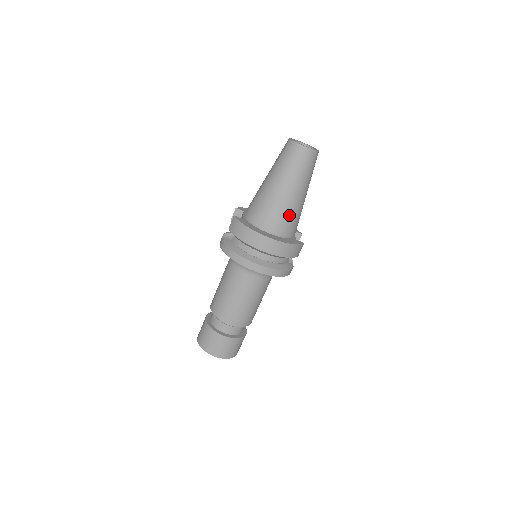
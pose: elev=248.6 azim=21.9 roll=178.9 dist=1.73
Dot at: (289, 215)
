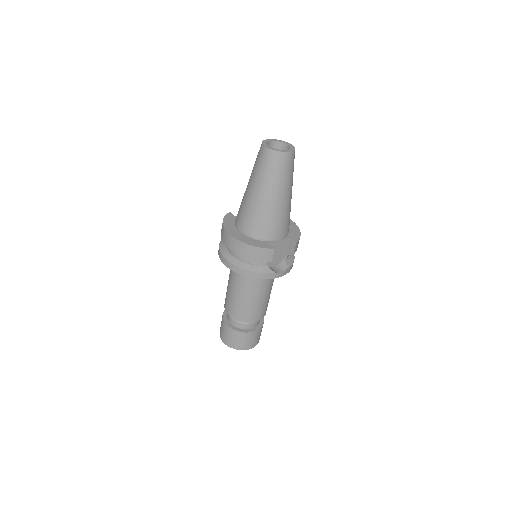
Dot at: (255, 216)
